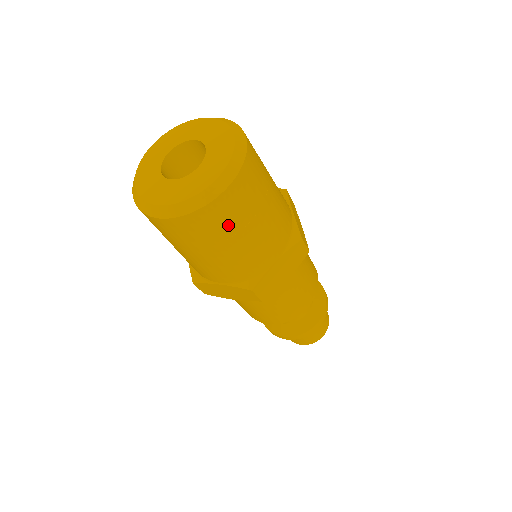
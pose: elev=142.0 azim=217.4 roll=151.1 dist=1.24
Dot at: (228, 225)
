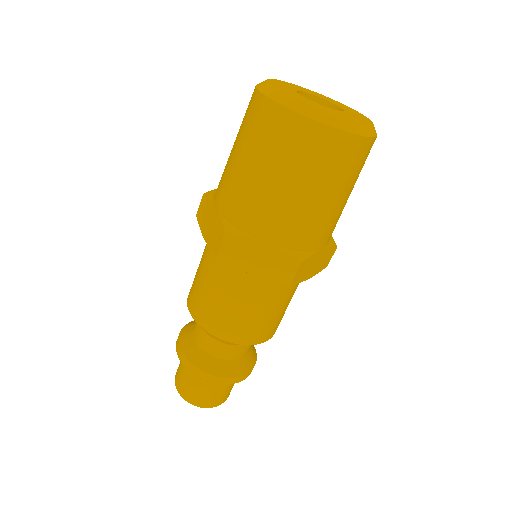
Dot at: (347, 172)
